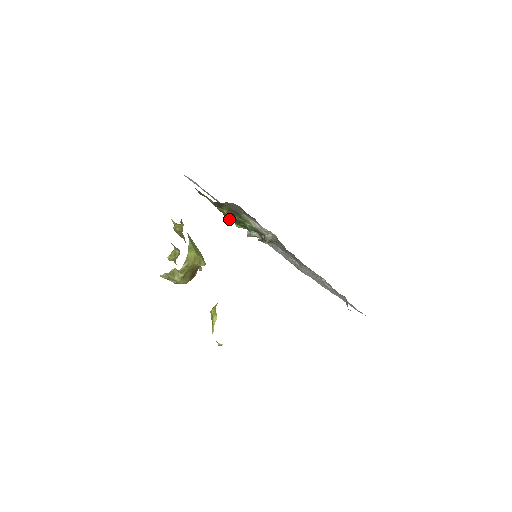
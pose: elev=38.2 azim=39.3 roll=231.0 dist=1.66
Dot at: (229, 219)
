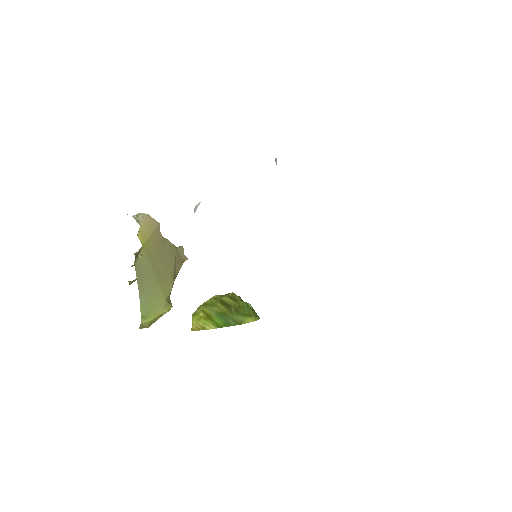
Dot at: occluded
